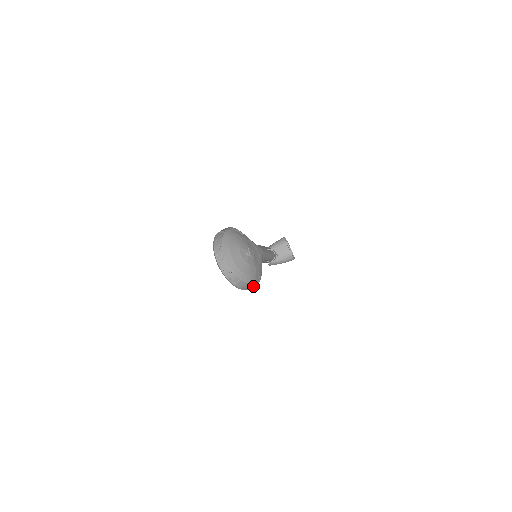
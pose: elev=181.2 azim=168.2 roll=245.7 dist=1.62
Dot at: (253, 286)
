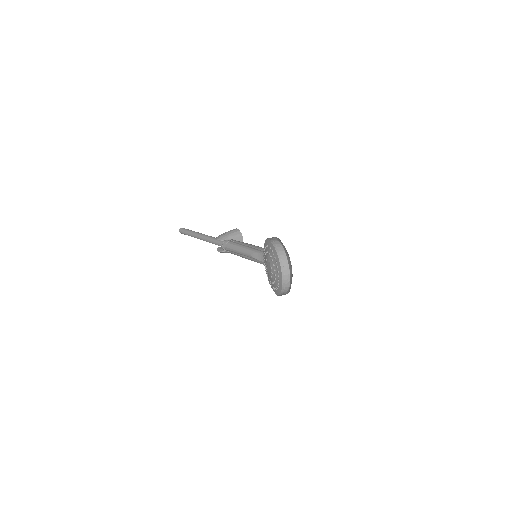
Dot at: occluded
